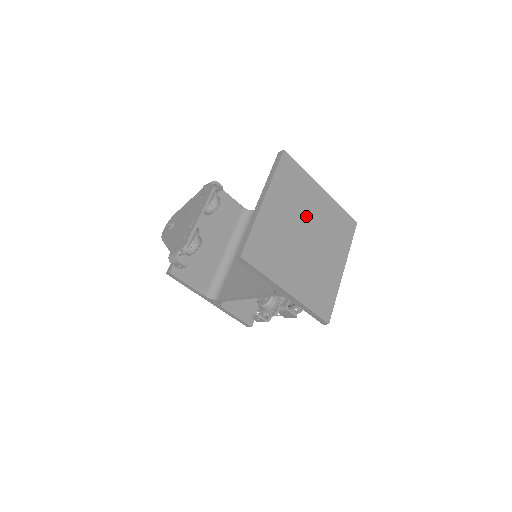
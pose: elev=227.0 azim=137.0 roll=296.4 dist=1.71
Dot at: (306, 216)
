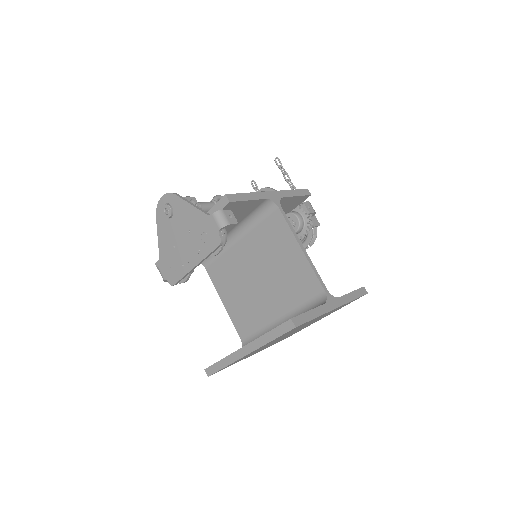
Dot at: (297, 329)
